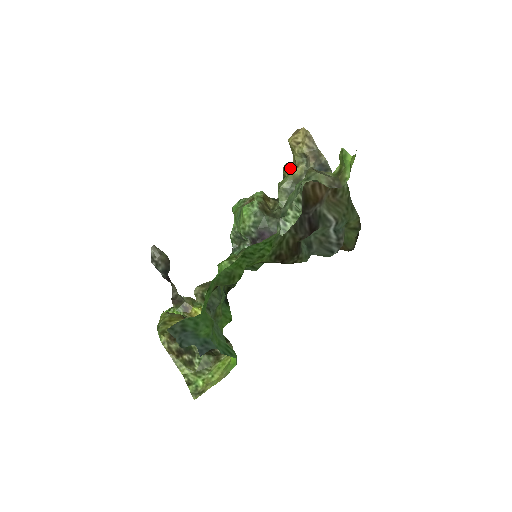
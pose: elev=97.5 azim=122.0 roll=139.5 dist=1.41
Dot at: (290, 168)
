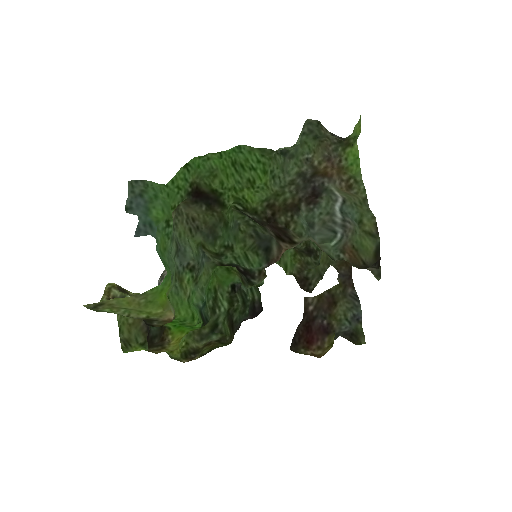
Dot at: occluded
